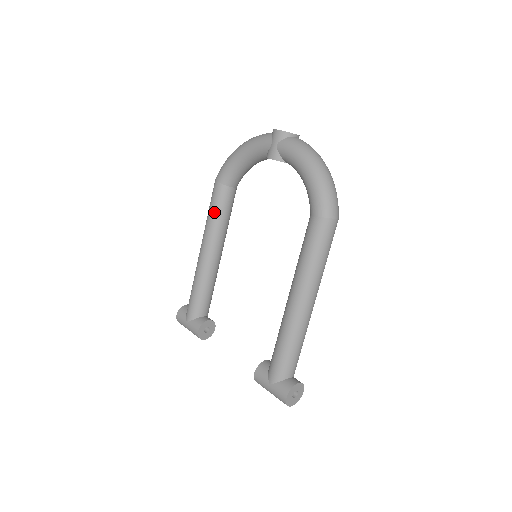
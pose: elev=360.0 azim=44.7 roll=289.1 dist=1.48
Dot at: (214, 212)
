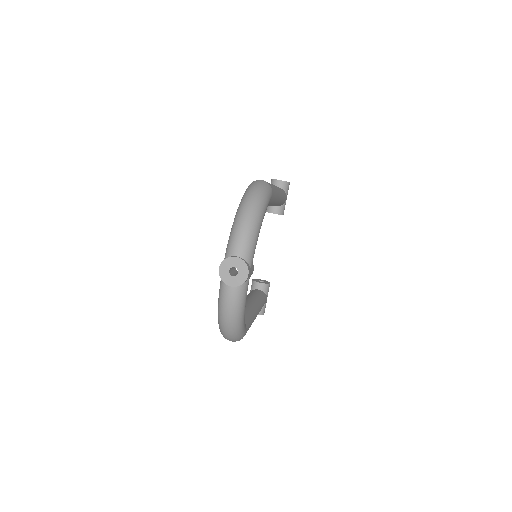
Dot at: occluded
